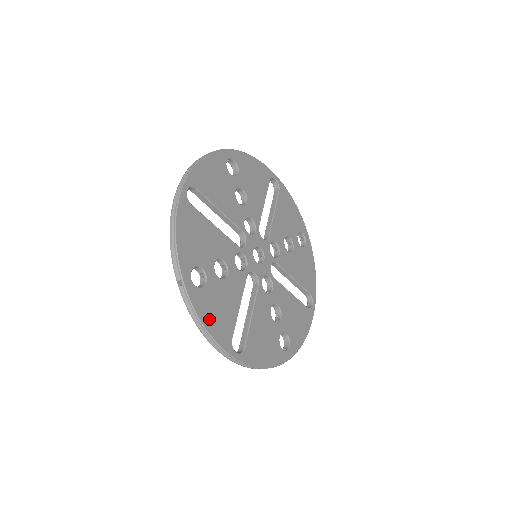
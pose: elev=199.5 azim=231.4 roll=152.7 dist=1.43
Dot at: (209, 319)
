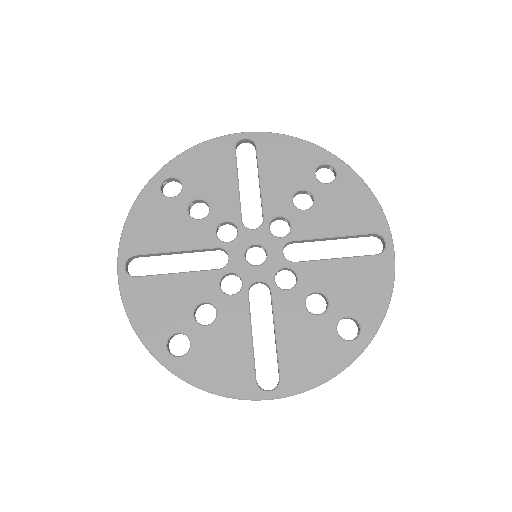
Dot at: (212, 379)
